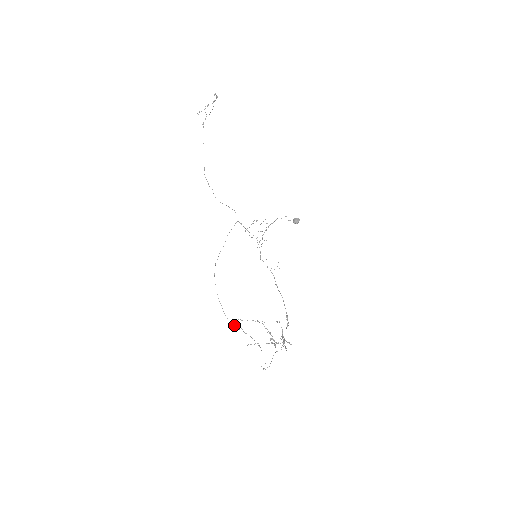
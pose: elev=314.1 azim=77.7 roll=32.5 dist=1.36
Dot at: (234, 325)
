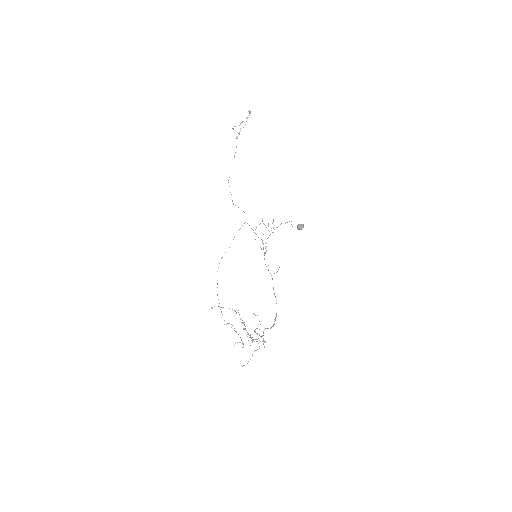
Dot at: (228, 323)
